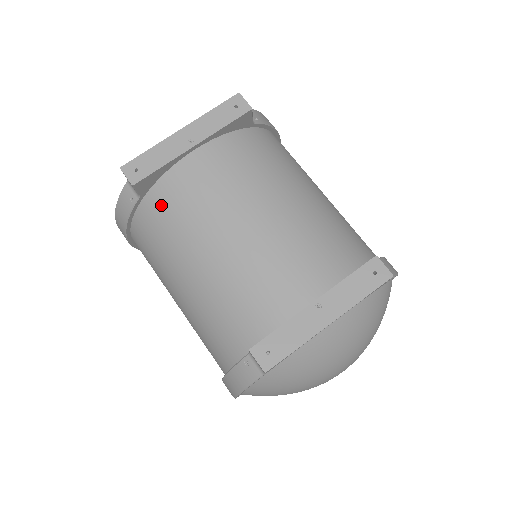
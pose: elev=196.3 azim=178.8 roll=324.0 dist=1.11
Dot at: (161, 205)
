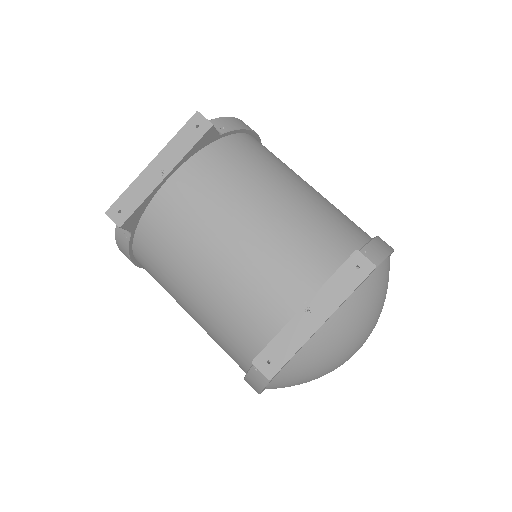
Dot at: (151, 237)
